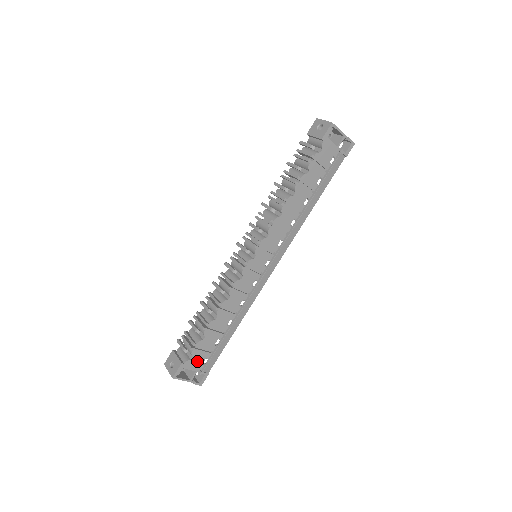
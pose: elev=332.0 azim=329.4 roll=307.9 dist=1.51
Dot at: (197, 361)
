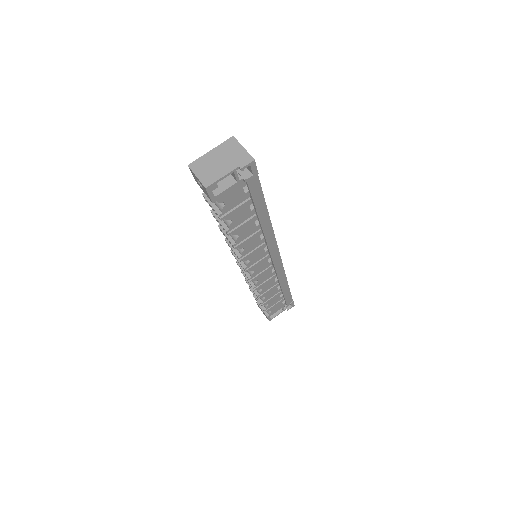
Dot at: (277, 307)
